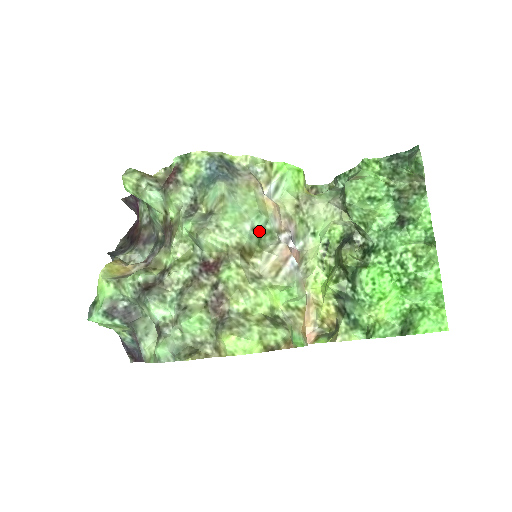
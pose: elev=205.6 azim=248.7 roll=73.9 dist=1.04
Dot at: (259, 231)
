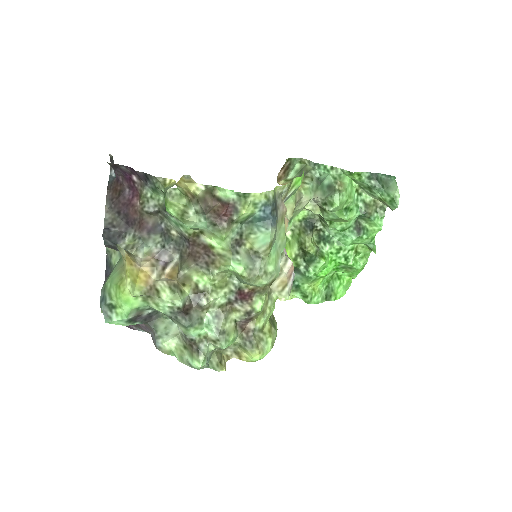
Dot at: occluded
